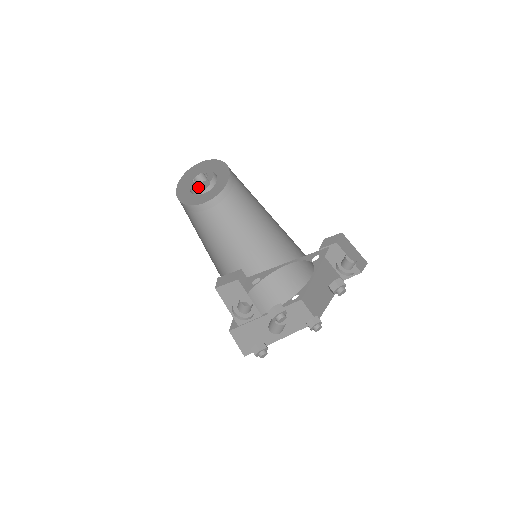
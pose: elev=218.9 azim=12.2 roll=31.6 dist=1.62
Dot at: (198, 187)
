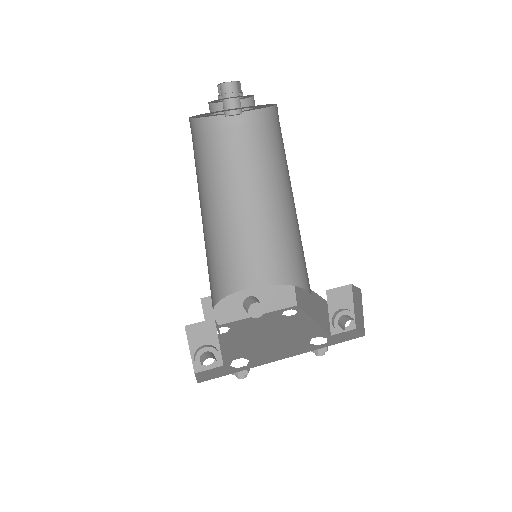
Dot at: occluded
